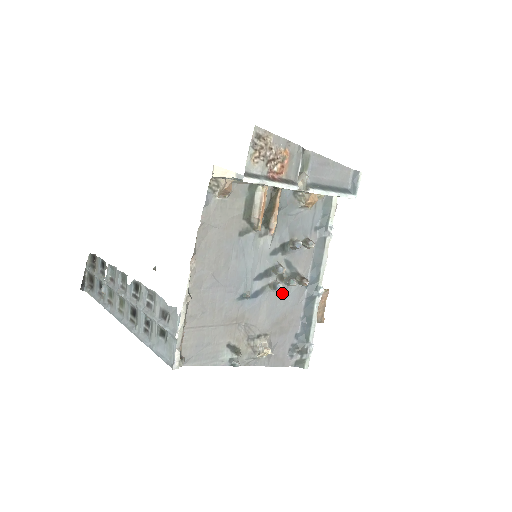
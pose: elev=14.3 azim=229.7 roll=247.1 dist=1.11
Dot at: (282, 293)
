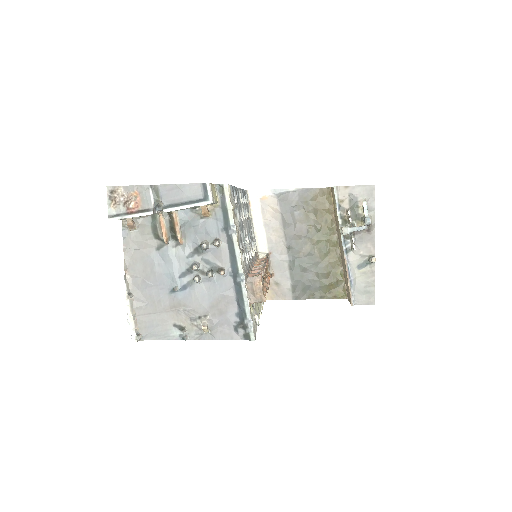
Dot at: (209, 284)
